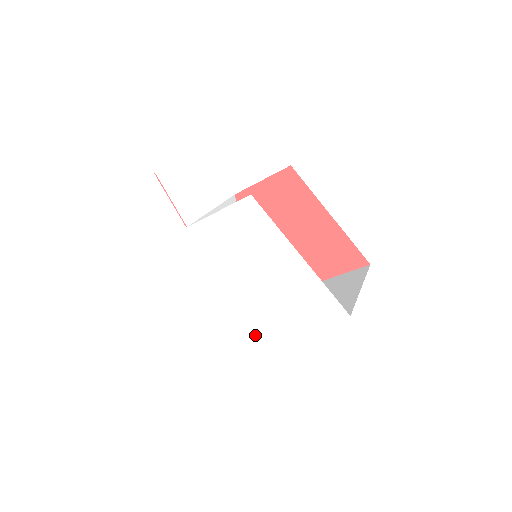
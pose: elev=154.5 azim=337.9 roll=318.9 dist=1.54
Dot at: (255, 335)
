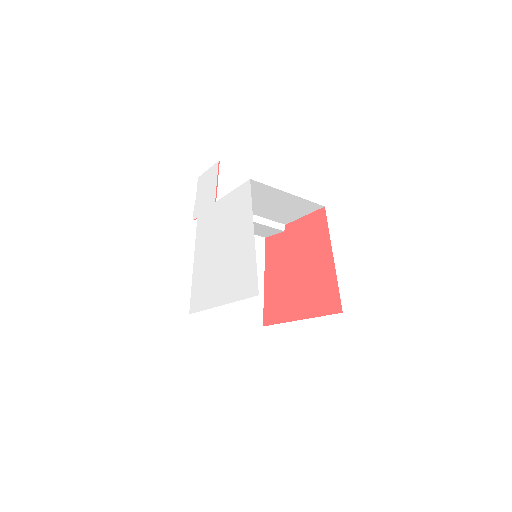
Dot at: (209, 302)
